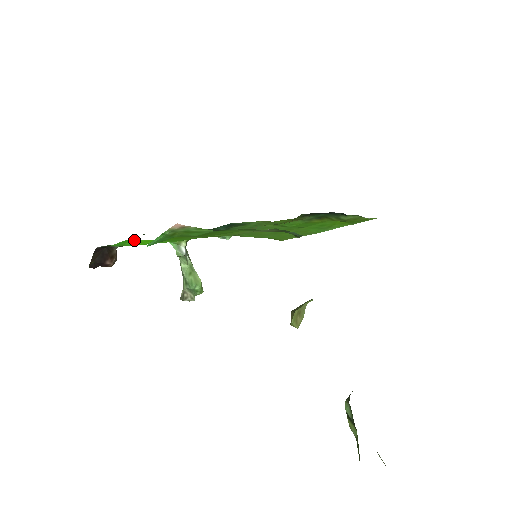
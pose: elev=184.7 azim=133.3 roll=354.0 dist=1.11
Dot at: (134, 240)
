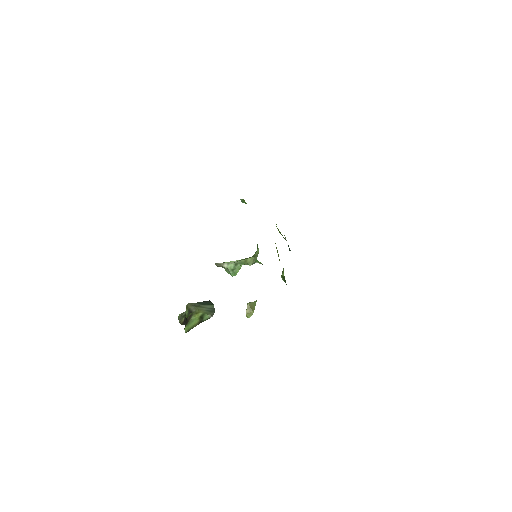
Dot at: occluded
